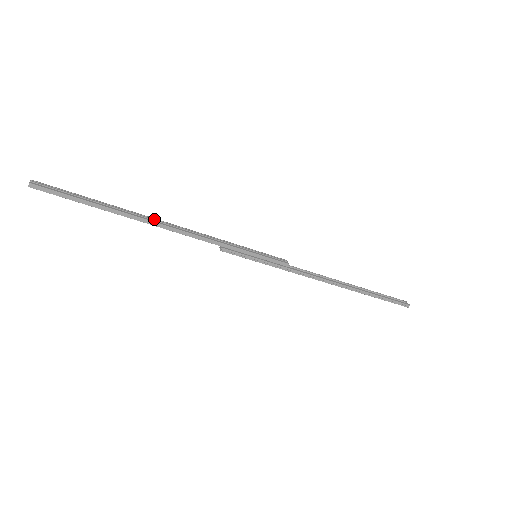
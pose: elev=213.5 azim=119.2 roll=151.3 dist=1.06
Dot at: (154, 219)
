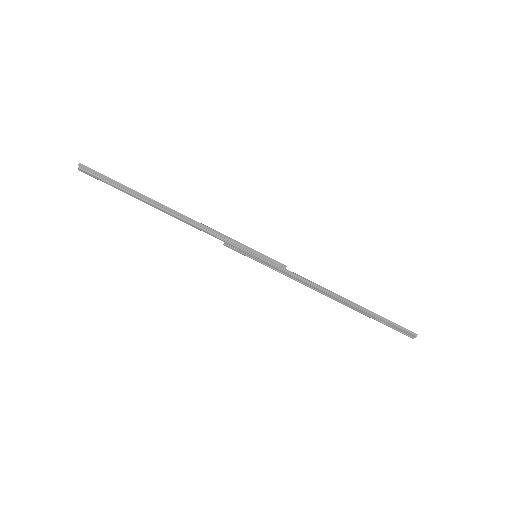
Dot at: (169, 210)
